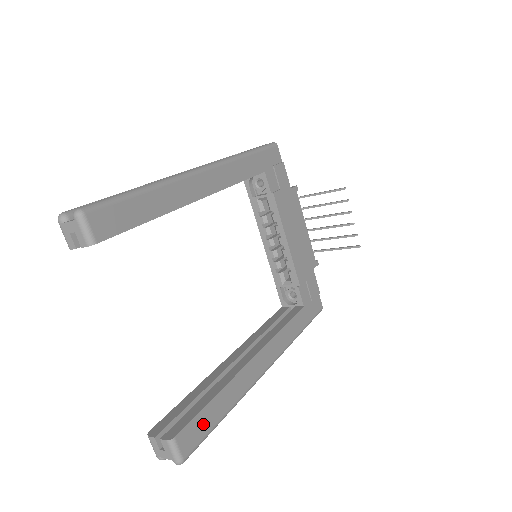
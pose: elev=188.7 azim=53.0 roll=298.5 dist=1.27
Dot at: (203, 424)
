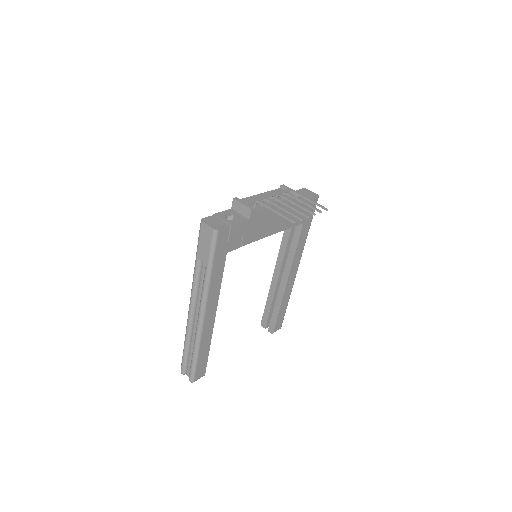
Dot at: (281, 318)
